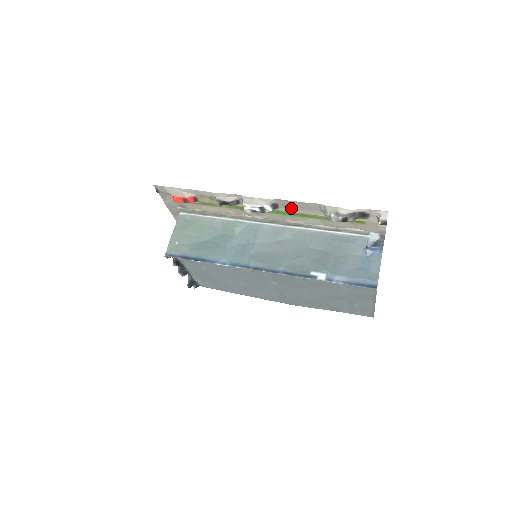
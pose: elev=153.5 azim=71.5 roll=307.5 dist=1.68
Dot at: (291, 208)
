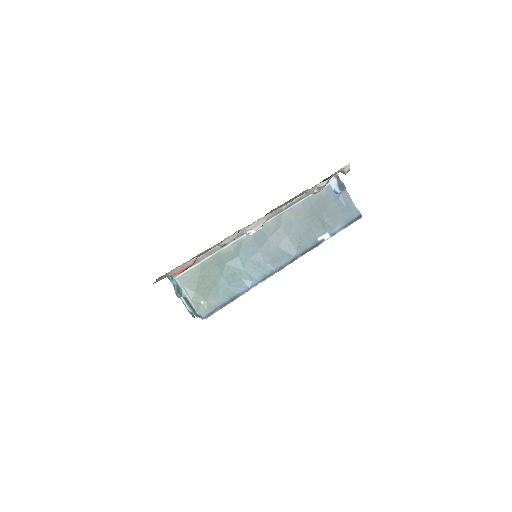
Dot at: occluded
